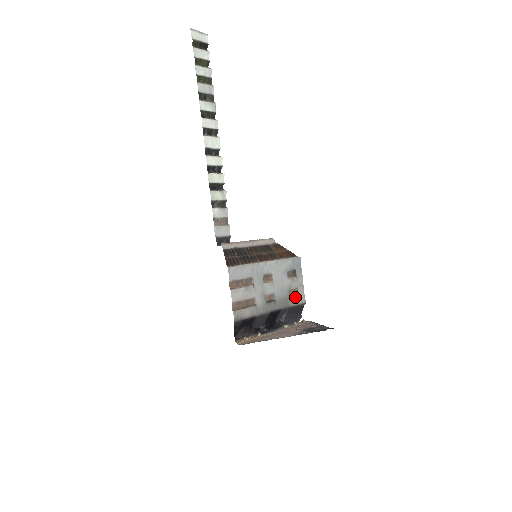
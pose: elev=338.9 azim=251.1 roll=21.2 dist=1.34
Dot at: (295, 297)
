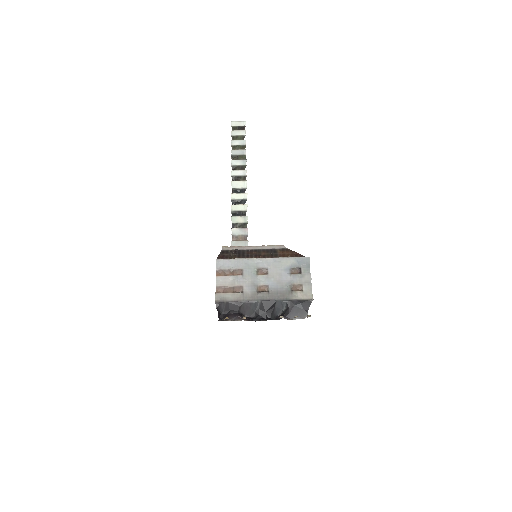
Dot at: (297, 292)
